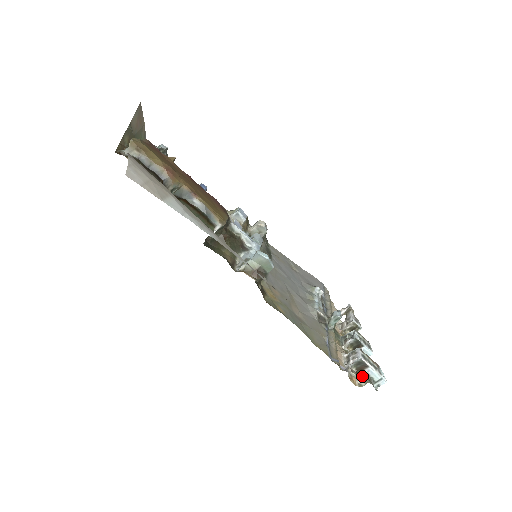
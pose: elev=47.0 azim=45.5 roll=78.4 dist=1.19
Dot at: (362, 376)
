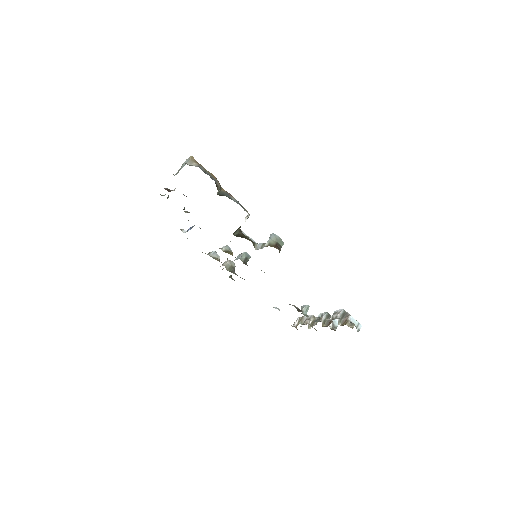
Dot at: (349, 323)
